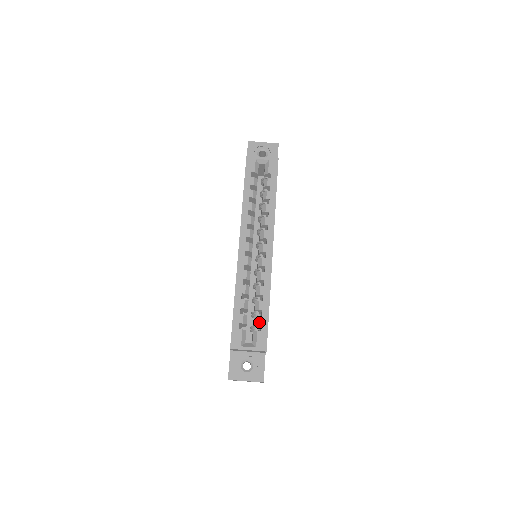
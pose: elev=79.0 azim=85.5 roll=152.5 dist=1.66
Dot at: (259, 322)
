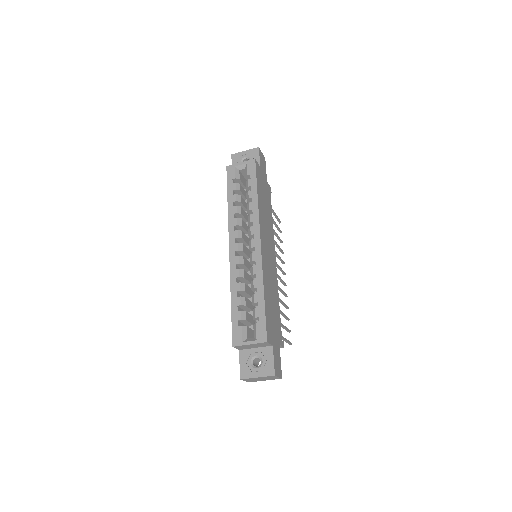
Dot at: (256, 315)
